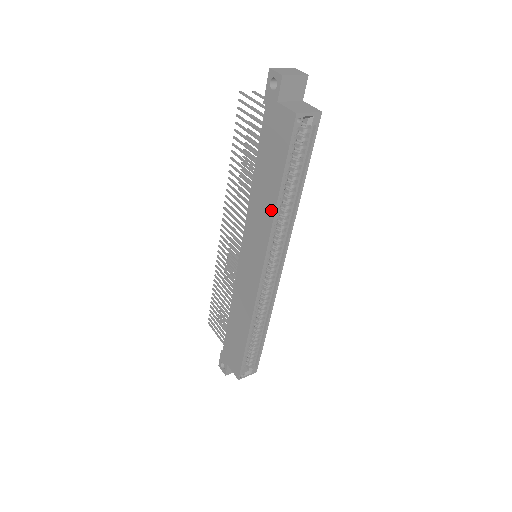
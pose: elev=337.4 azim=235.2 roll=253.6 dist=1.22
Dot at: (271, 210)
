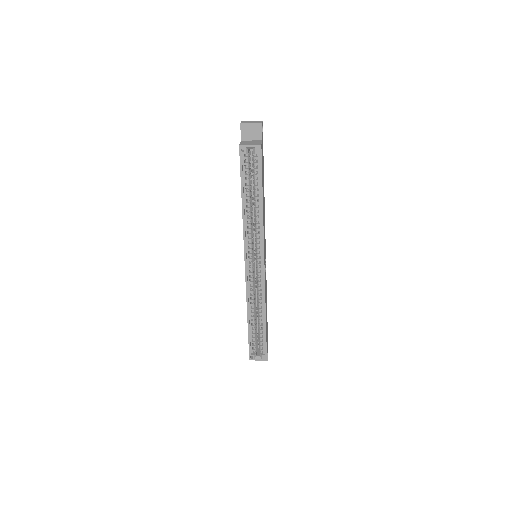
Dot at: (243, 214)
